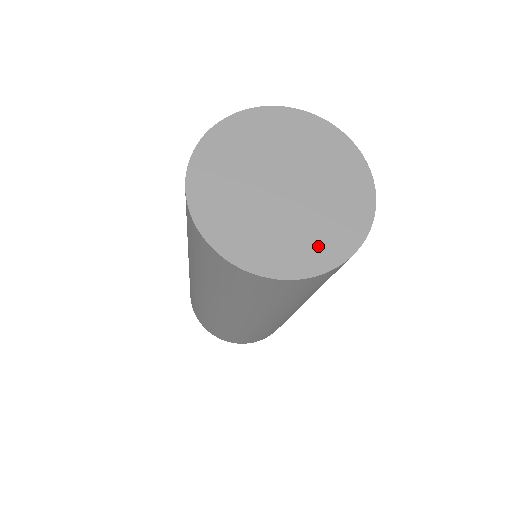
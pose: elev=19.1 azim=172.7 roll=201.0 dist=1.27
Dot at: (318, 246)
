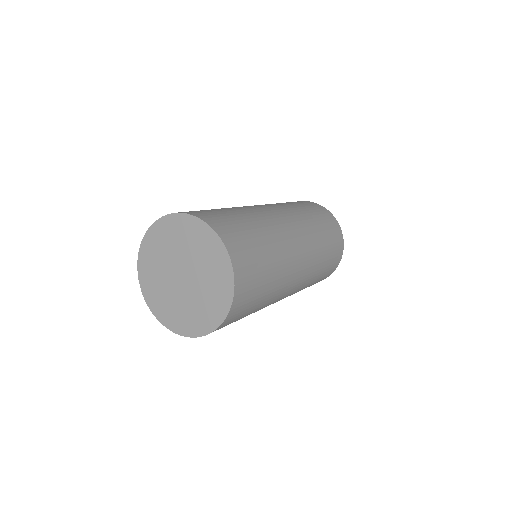
Dot at: (209, 312)
